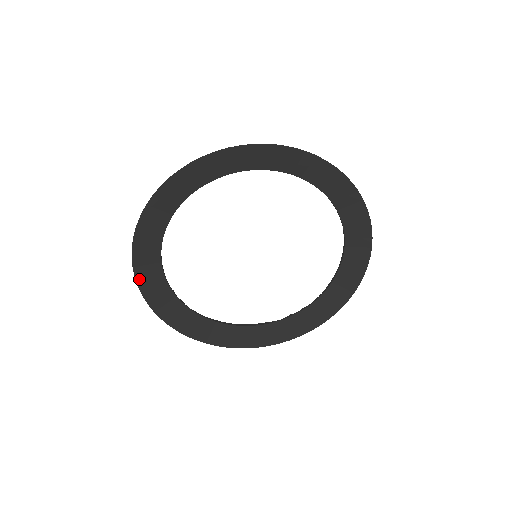
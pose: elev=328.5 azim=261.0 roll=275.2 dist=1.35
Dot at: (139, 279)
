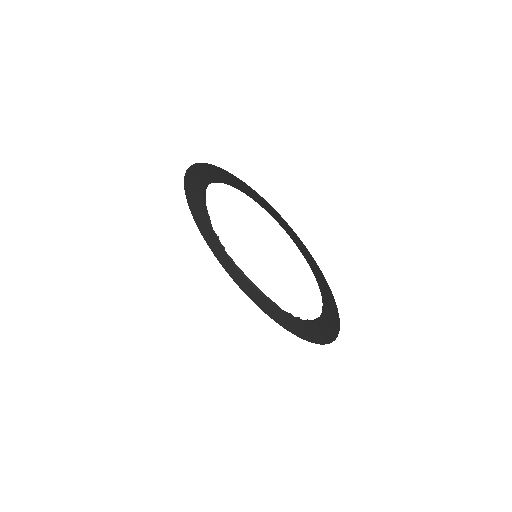
Dot at: (194, 216)
